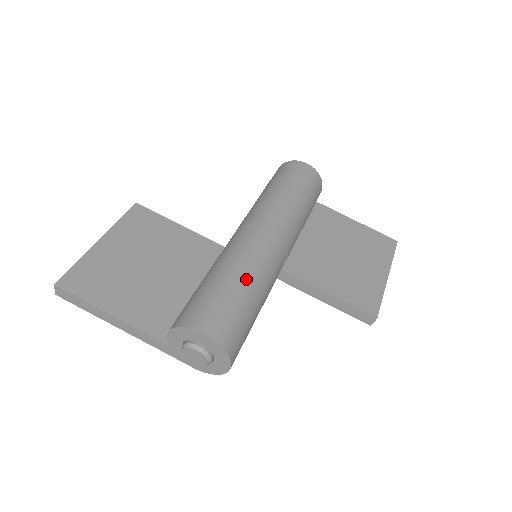
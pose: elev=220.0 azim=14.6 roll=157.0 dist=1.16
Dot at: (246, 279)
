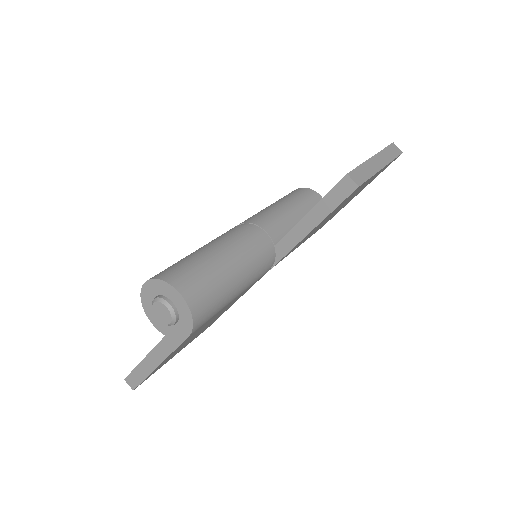
Dot at: occluded
